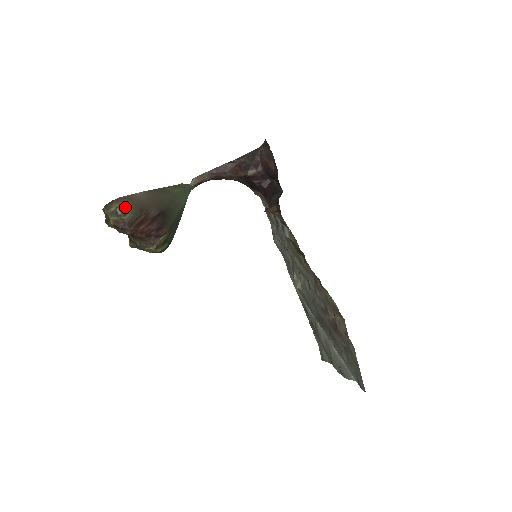
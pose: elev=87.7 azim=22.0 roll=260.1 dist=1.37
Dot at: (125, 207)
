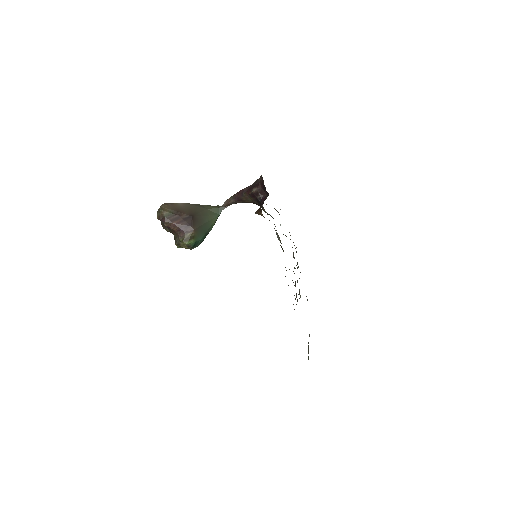
Dot at: (166, 208)
